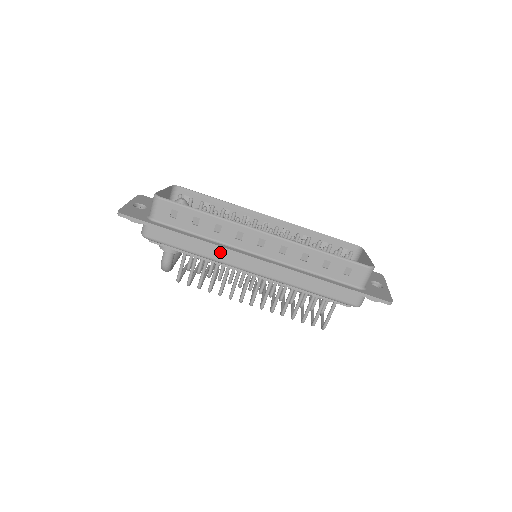
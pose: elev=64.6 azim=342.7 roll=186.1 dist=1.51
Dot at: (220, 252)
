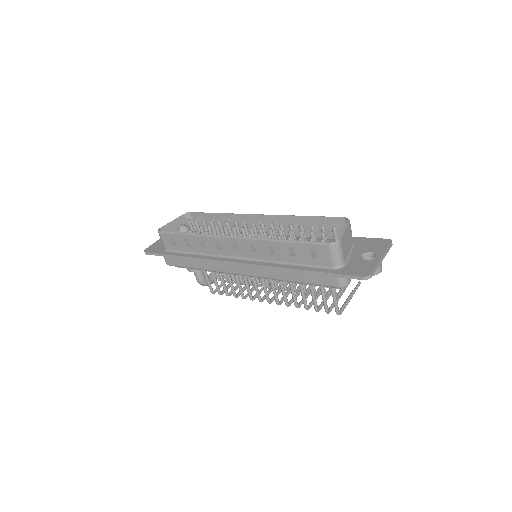
Dot at: (213, 263)
